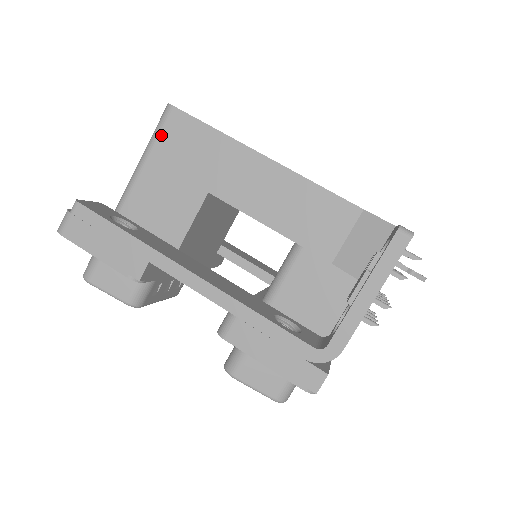
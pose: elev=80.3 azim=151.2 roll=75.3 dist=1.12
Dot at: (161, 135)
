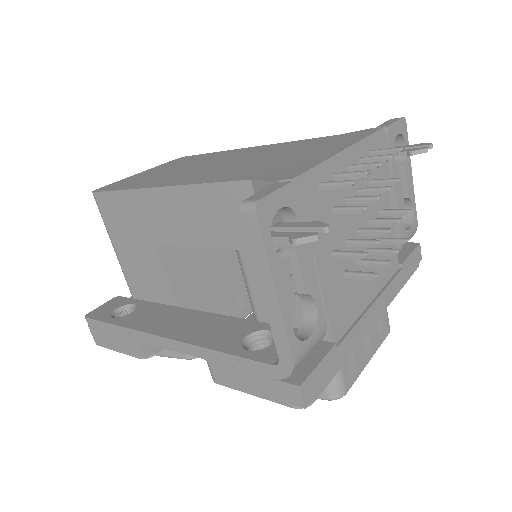
Dot at: (105, 220)
